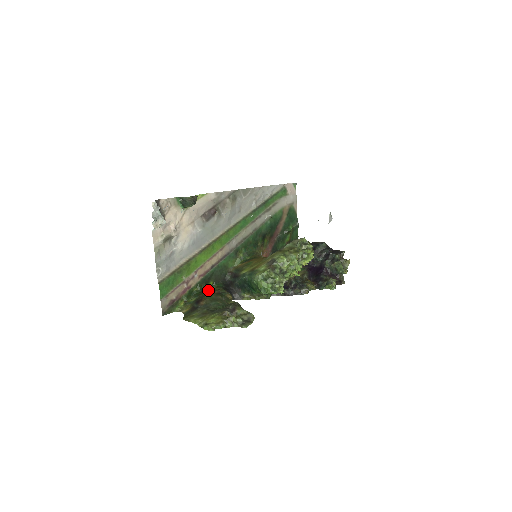
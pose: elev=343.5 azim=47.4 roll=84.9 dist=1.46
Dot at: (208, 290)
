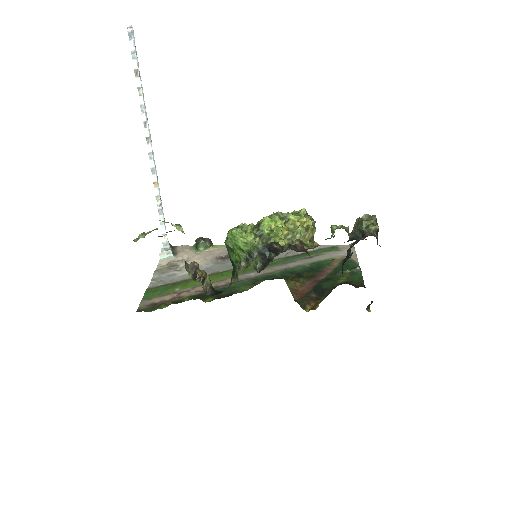
Dot at: occluded
